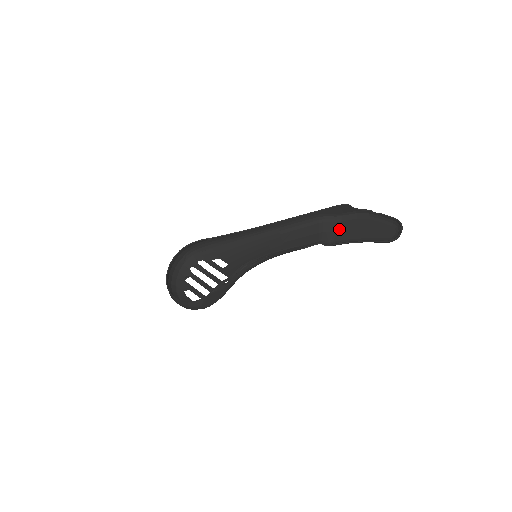
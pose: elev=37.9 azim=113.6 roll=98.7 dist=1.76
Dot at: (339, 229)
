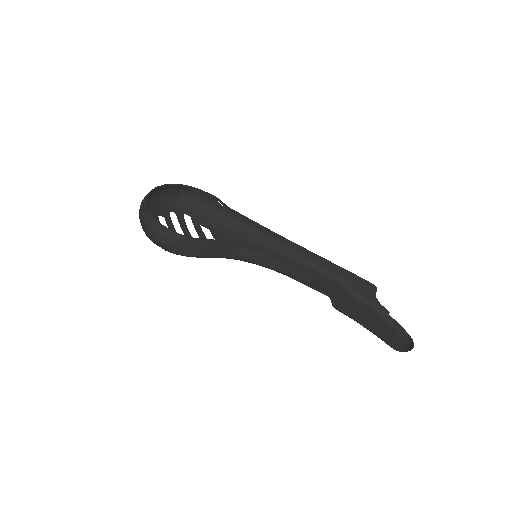
Dot at: (349, 303)
